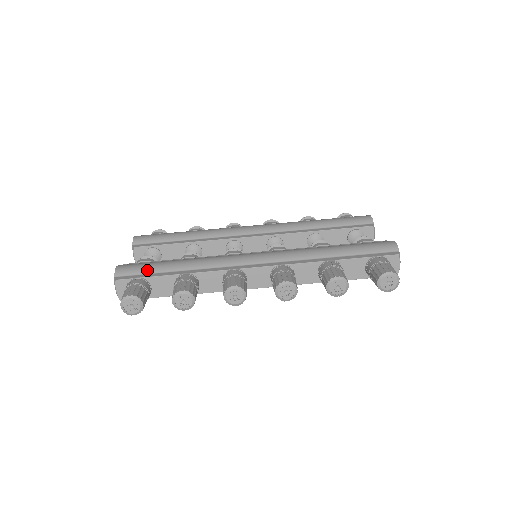
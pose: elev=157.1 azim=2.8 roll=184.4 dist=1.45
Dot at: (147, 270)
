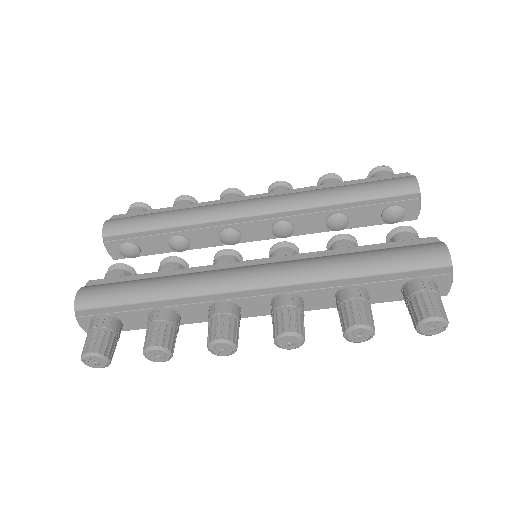
Dot at: (113, 300)
